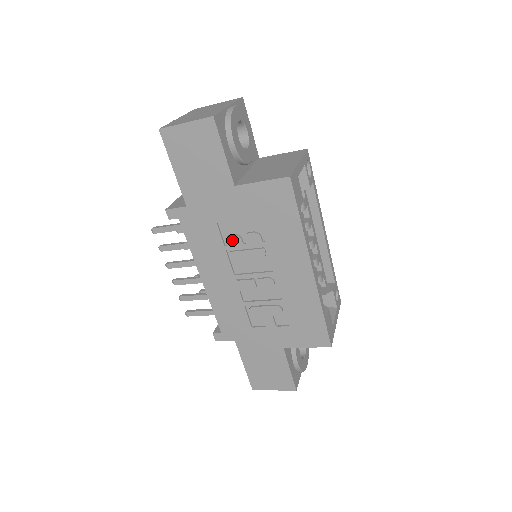
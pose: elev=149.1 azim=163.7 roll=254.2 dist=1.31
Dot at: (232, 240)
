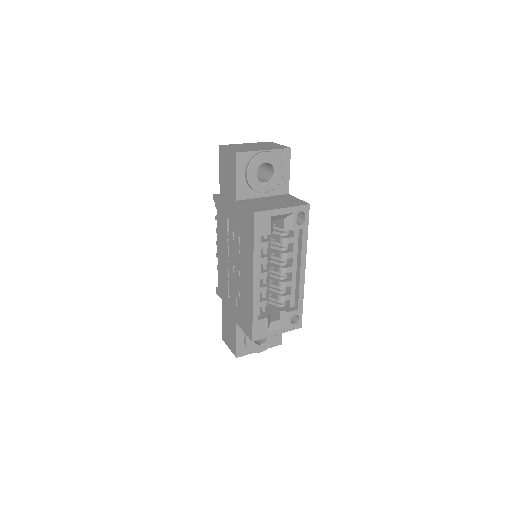
Dot at: (230, 234)
